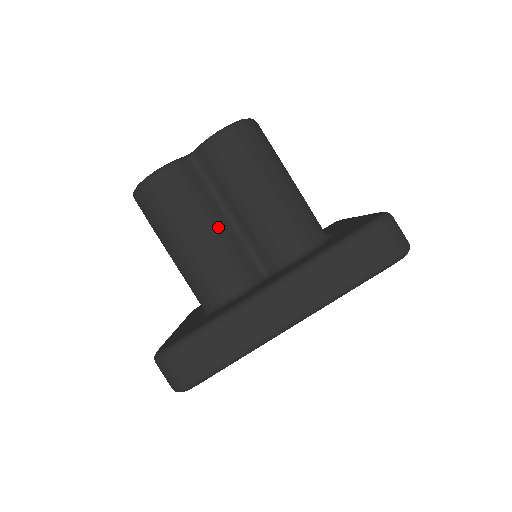
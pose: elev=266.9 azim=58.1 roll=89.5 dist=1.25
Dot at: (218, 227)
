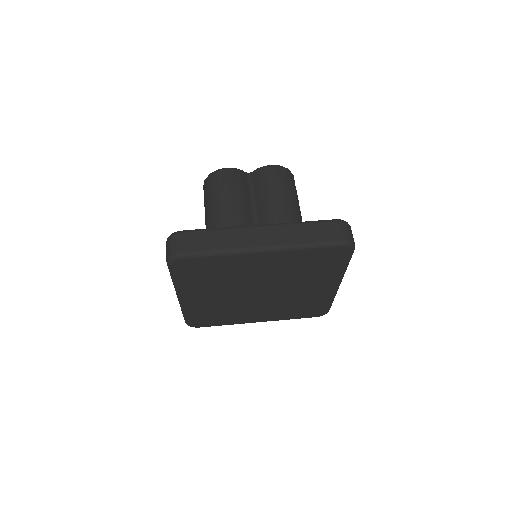
Dot at: (244, 207)
